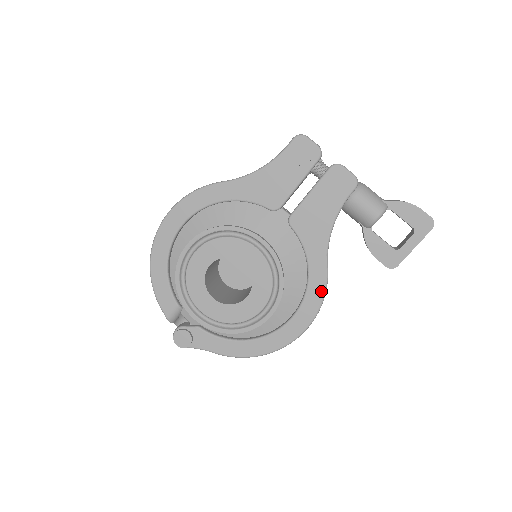
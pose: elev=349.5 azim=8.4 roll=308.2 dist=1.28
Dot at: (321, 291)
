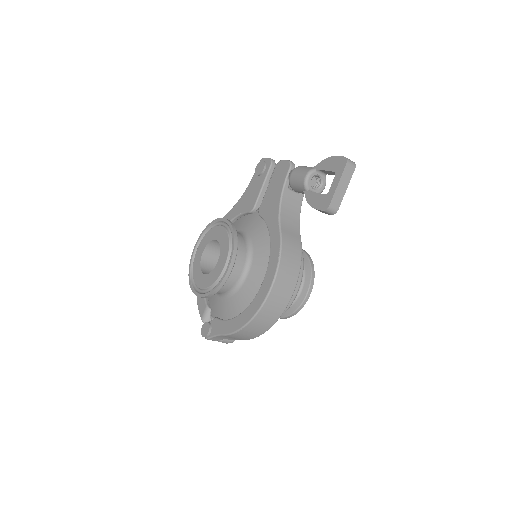
Dot at: (278, 250)
